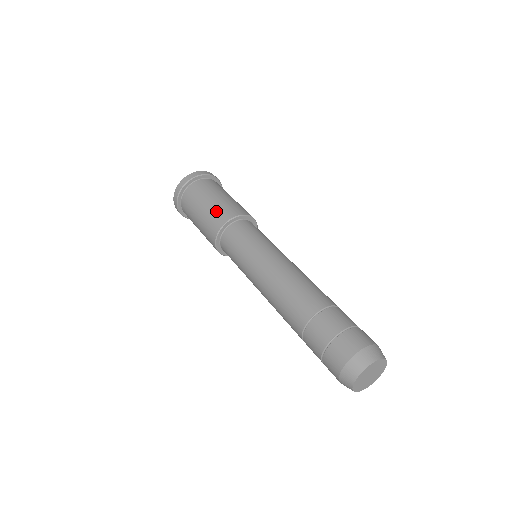
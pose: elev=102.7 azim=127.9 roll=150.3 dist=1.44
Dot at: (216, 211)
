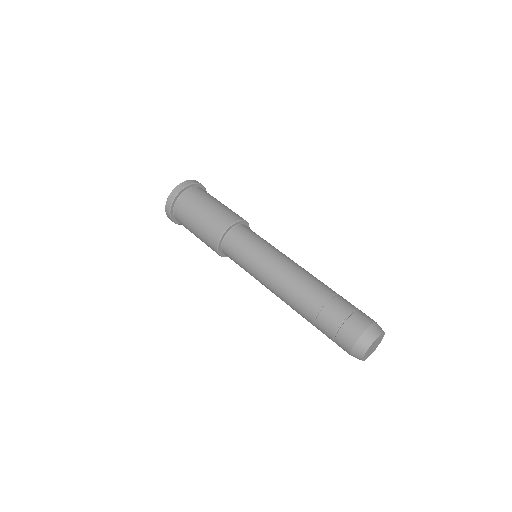
Dot at: (205, 240)
